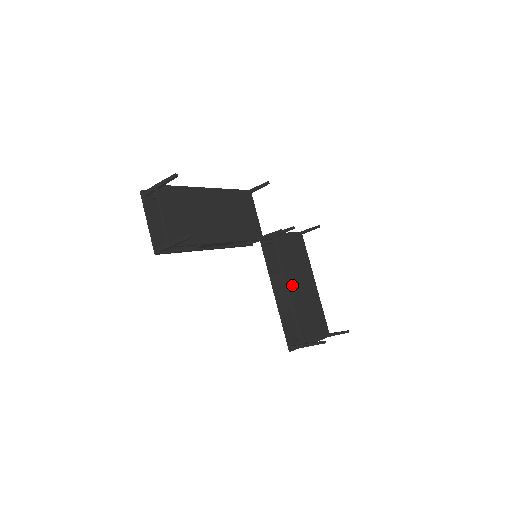
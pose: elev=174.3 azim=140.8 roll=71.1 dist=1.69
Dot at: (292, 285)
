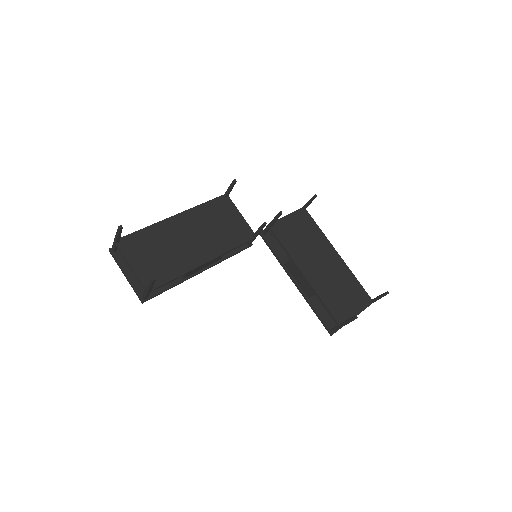
Dot at: (307, 268)
